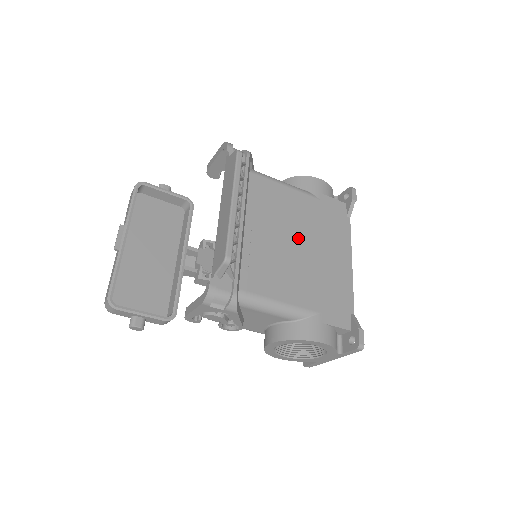
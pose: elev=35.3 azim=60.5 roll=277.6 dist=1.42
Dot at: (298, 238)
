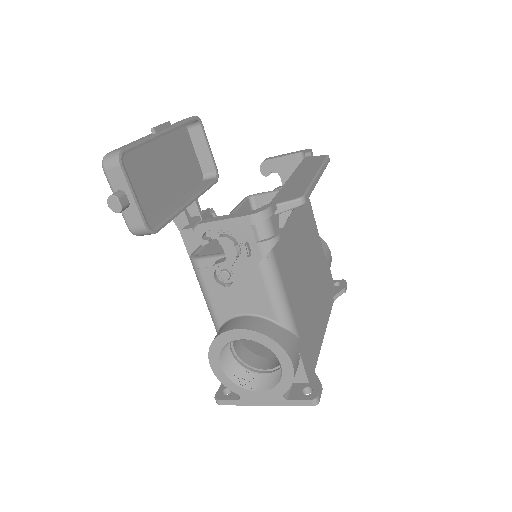
Dot at: (310, 268)
